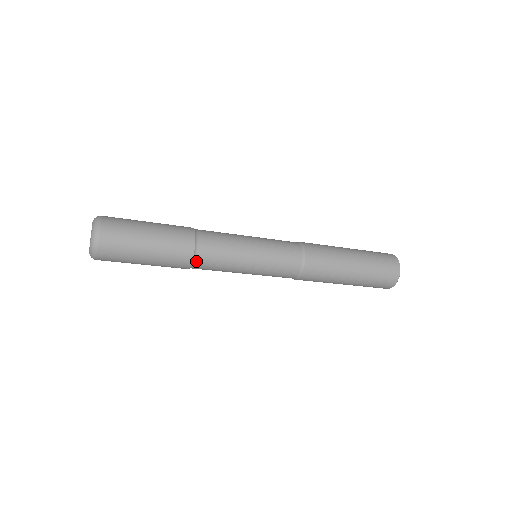
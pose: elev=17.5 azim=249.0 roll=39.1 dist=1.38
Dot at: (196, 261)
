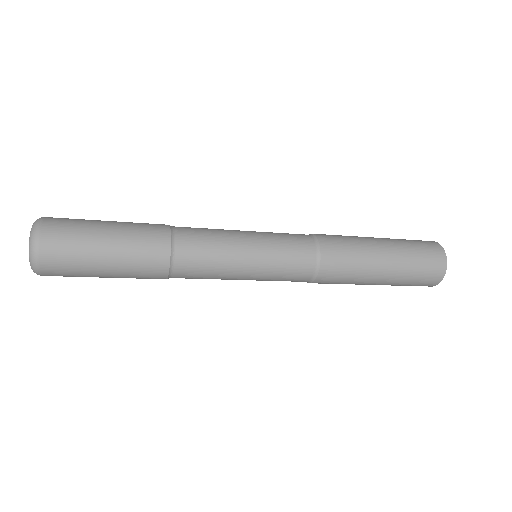
Dot at: occluded
